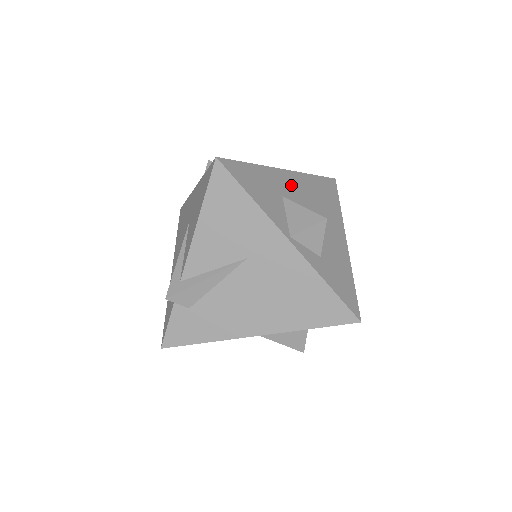
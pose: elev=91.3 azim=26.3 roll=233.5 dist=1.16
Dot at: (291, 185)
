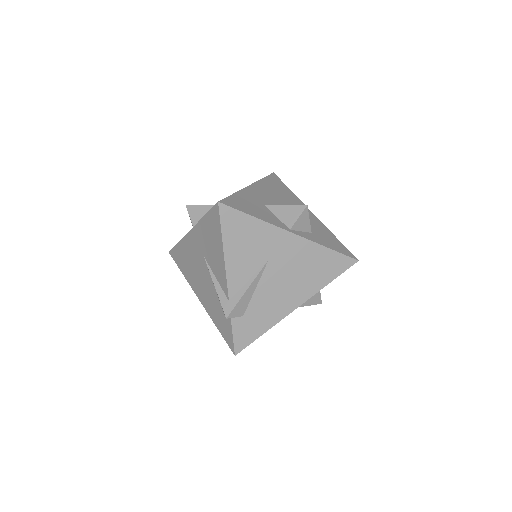
Dot at: (261, 194)
